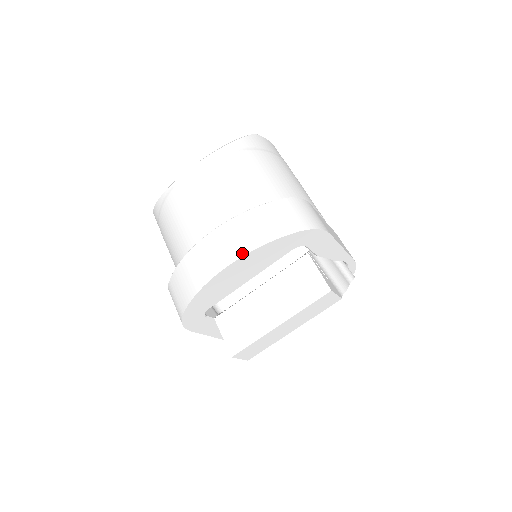
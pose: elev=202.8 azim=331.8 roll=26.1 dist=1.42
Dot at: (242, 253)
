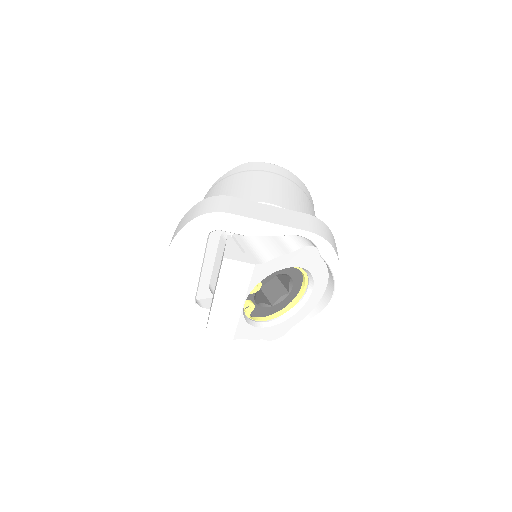
Dot at: (168, 249)
